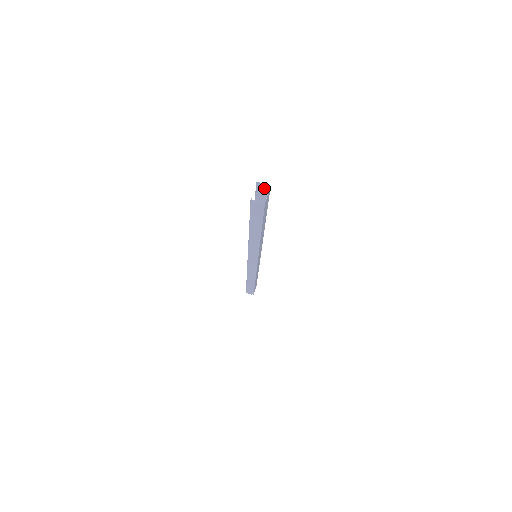
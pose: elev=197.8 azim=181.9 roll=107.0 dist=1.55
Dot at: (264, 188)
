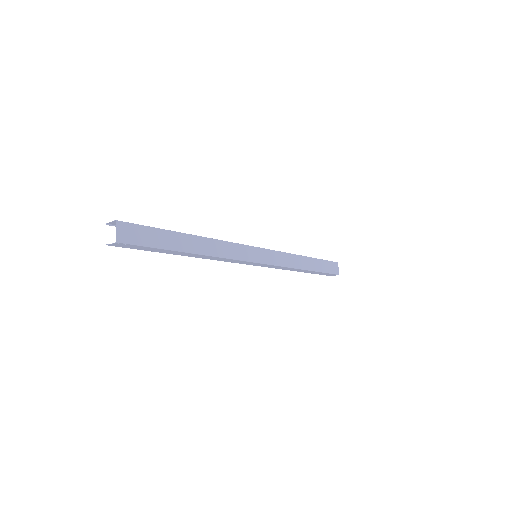
Dot at: (120, 223)
